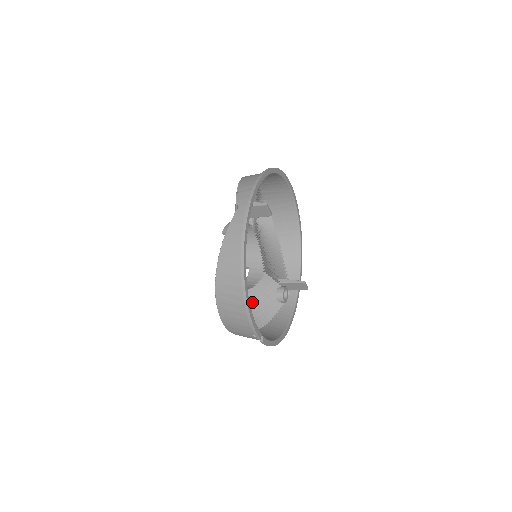
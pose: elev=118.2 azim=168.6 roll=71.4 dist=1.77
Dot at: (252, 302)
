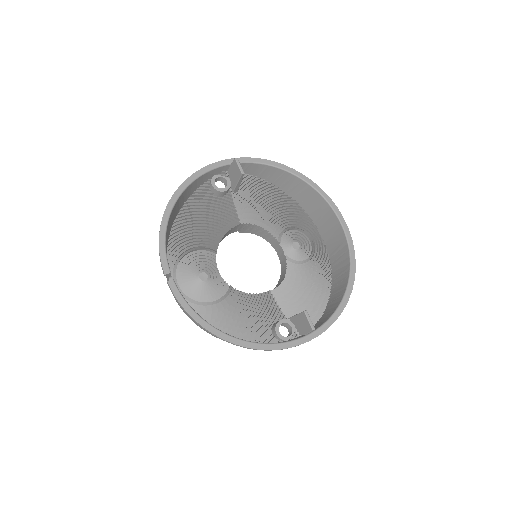
Dot at: (231, 305)
